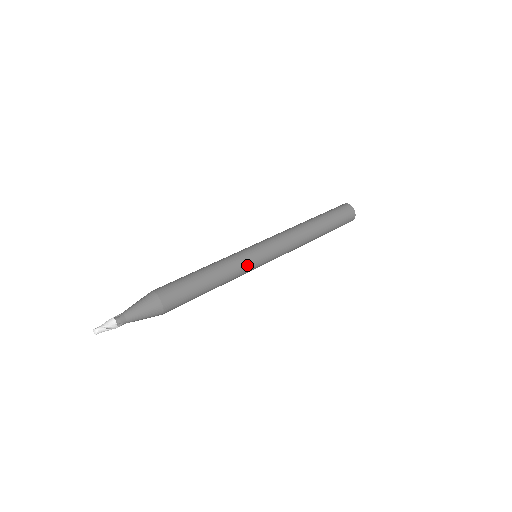
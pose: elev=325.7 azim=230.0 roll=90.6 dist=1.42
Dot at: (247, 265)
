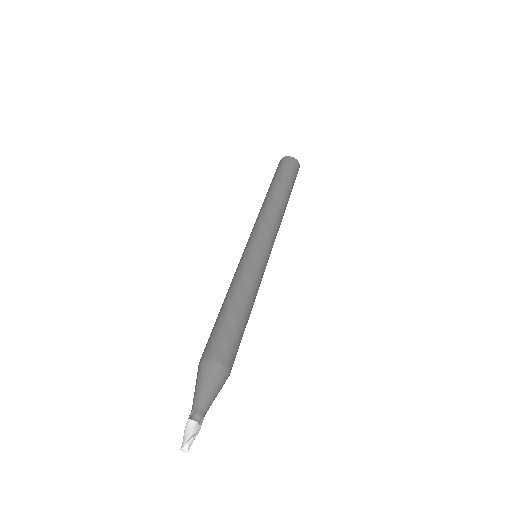
Dot at: (260, 269)
